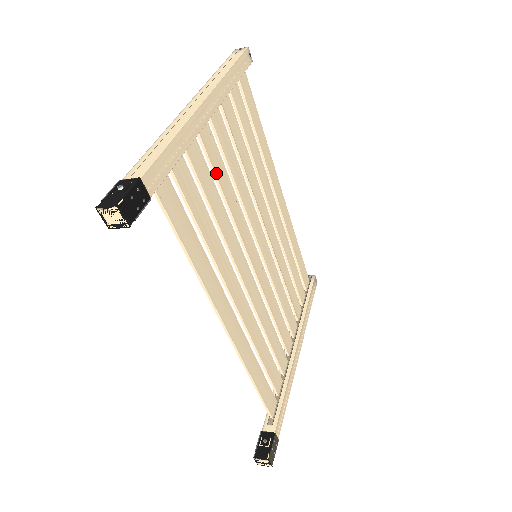
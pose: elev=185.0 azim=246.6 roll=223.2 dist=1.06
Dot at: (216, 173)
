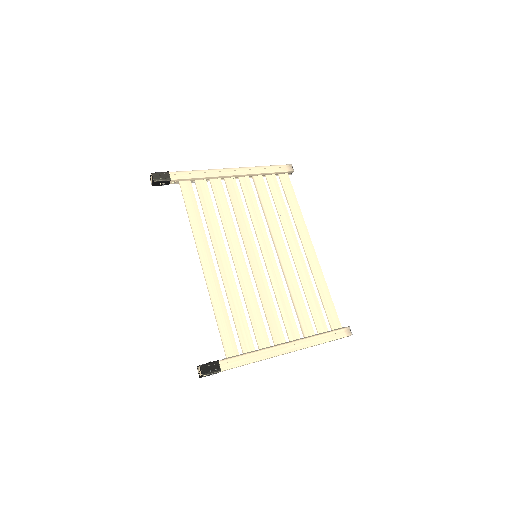
Dot at: (232, 200)
